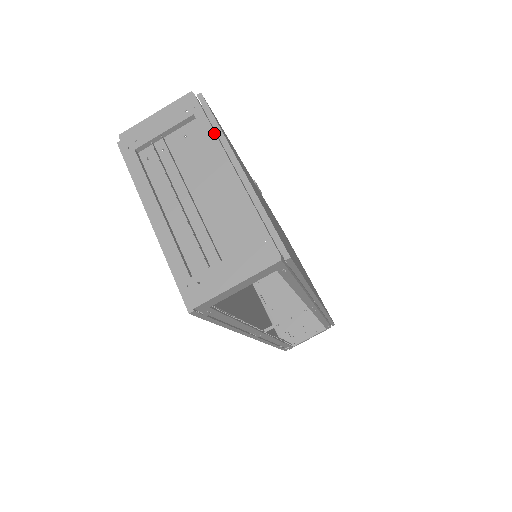
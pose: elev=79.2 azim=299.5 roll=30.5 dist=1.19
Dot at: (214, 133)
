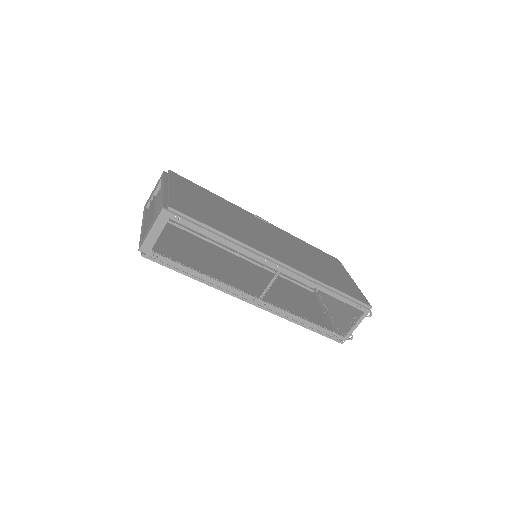
Dot at: (163, 180)
